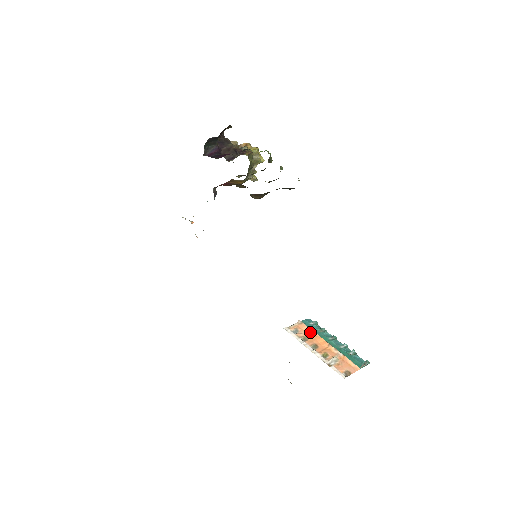
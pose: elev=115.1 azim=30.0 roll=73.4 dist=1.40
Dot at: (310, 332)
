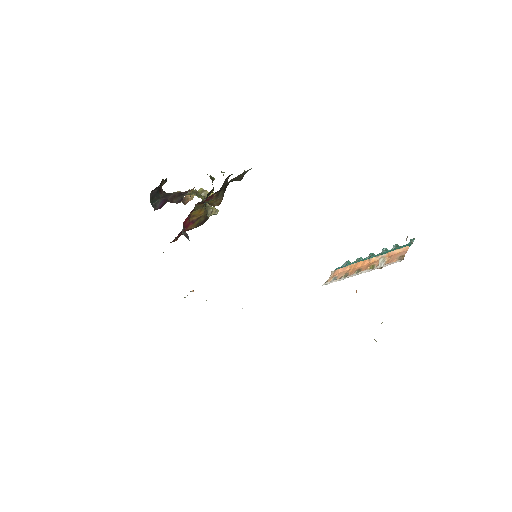
Dot at: (347, 269)
